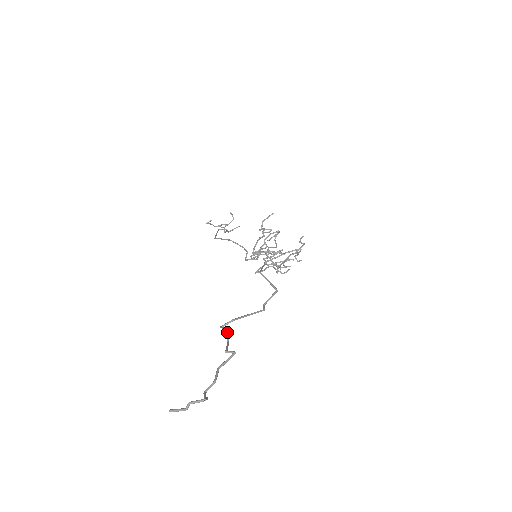
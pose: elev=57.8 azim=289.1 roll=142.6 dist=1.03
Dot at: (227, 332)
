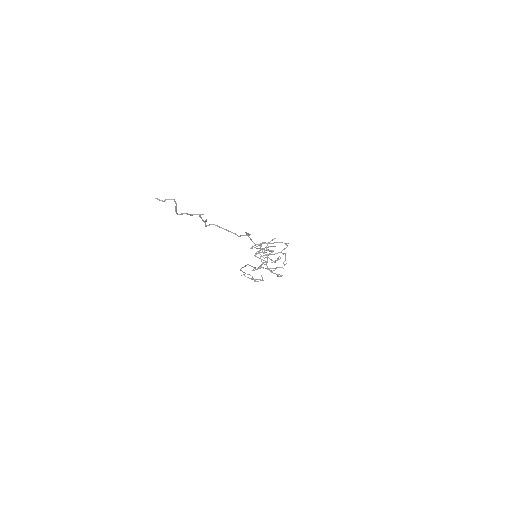
Dot at: (206, 220)
